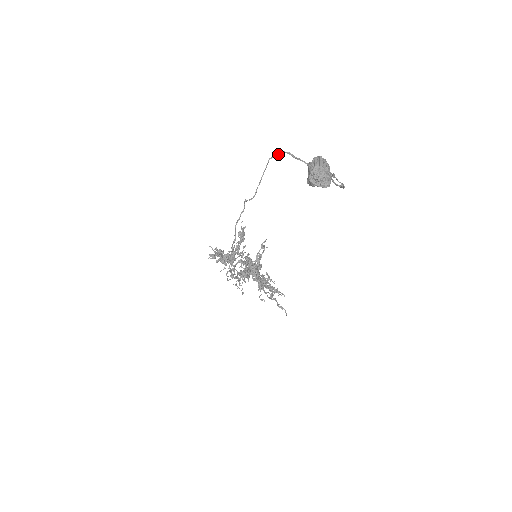
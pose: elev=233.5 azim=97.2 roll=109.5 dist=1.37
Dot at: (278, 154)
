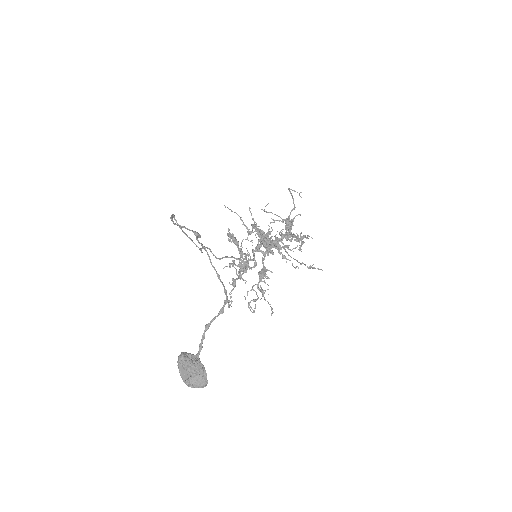
Dot at: (172, 219)
